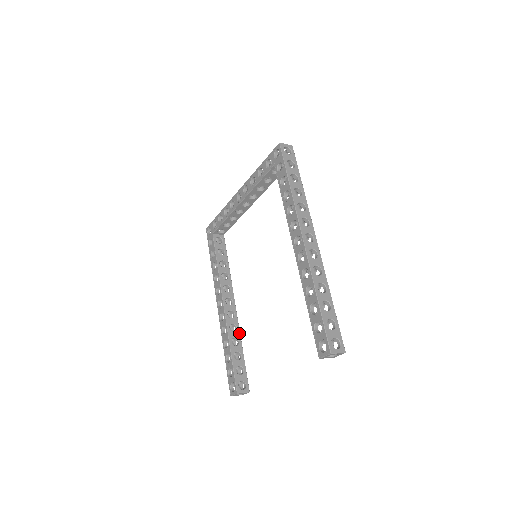
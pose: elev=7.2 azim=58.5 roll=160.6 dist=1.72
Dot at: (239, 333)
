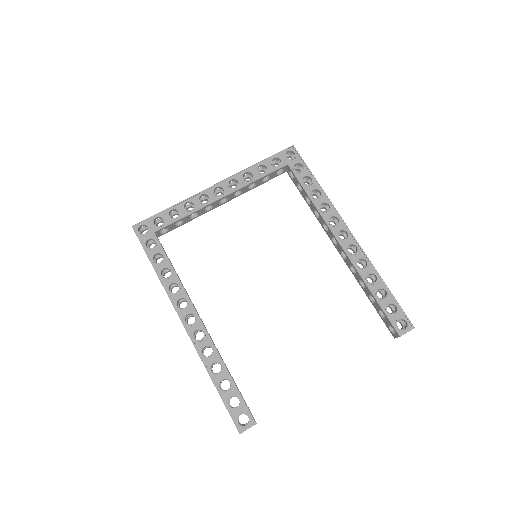
Dot at: occluded
